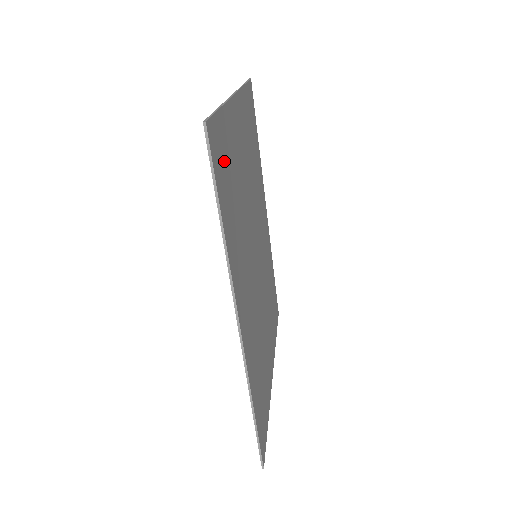
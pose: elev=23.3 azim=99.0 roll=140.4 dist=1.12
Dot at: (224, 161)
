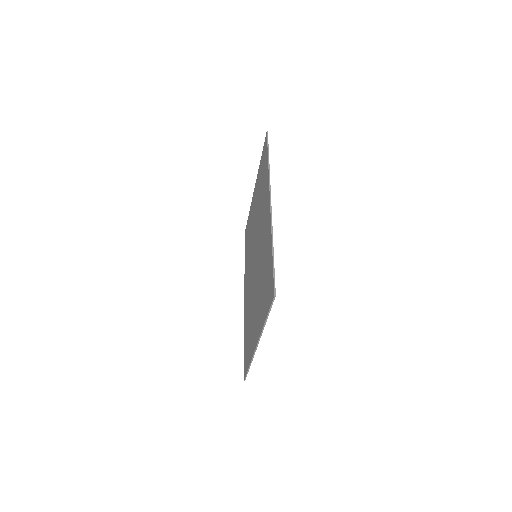
Dot at: occluded
